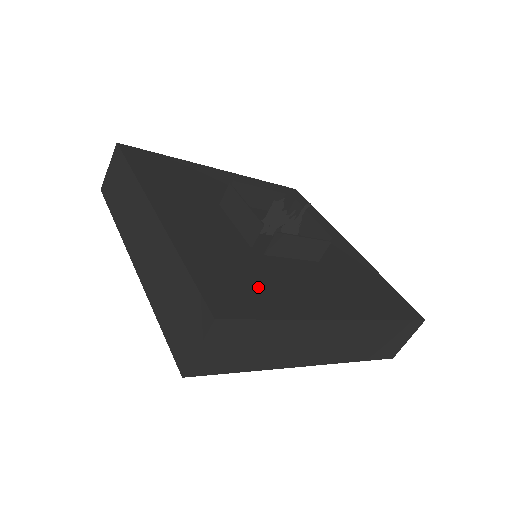
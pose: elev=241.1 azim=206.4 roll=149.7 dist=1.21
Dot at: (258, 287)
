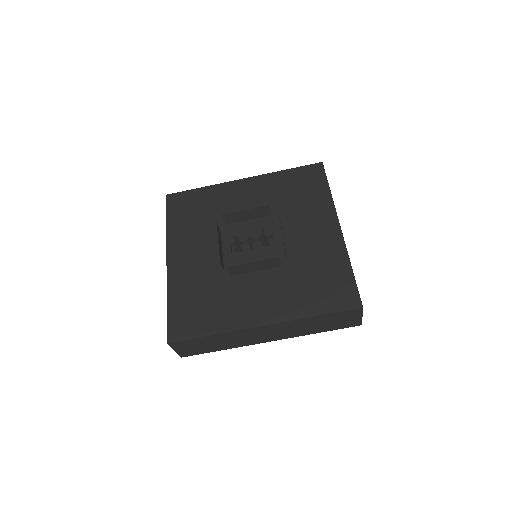
Dot at: (208, 311)
